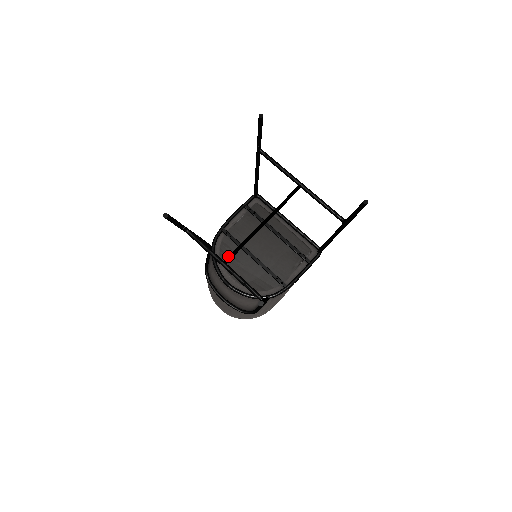
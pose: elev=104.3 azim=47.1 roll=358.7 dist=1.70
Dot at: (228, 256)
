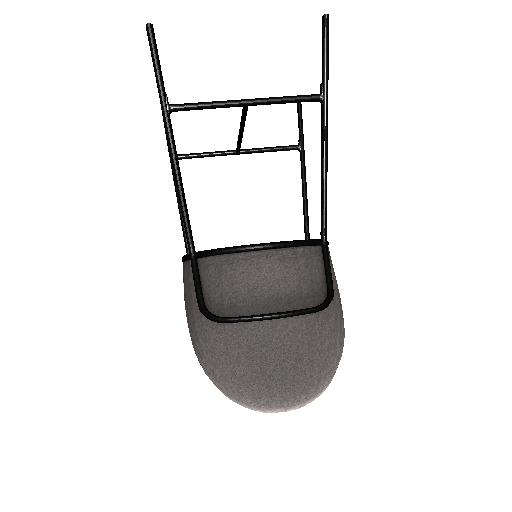
Dot at: occluded
